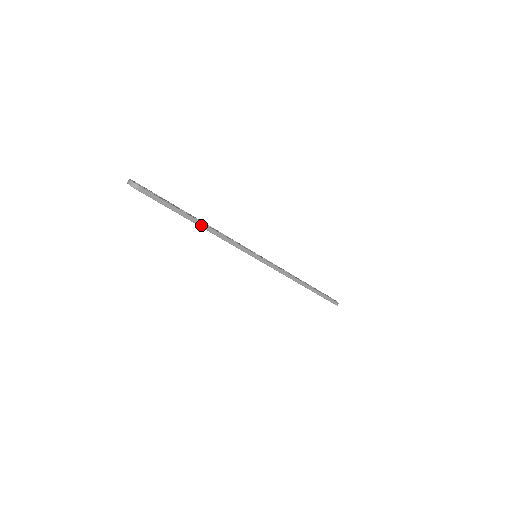
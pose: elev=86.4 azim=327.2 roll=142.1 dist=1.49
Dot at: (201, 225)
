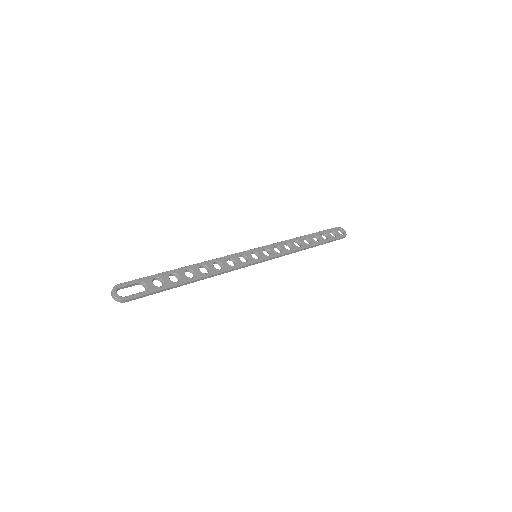
Dot at: (195, 281)
